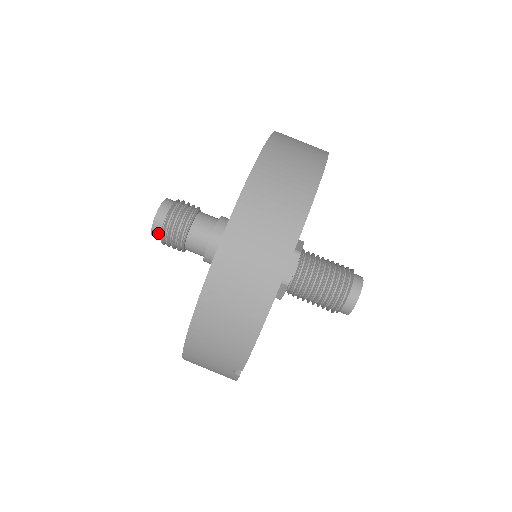
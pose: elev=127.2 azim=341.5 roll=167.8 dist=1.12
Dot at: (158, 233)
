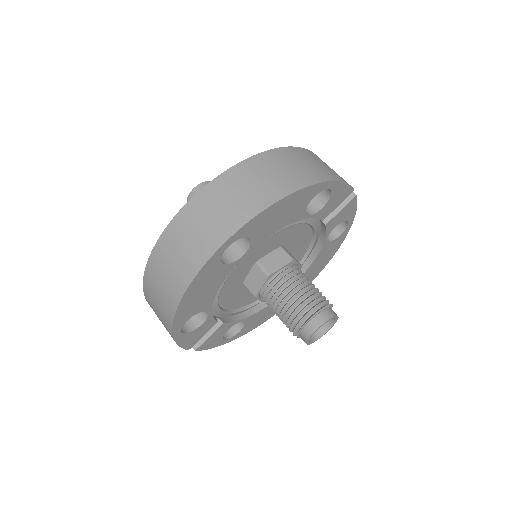
Dot at: occluded
